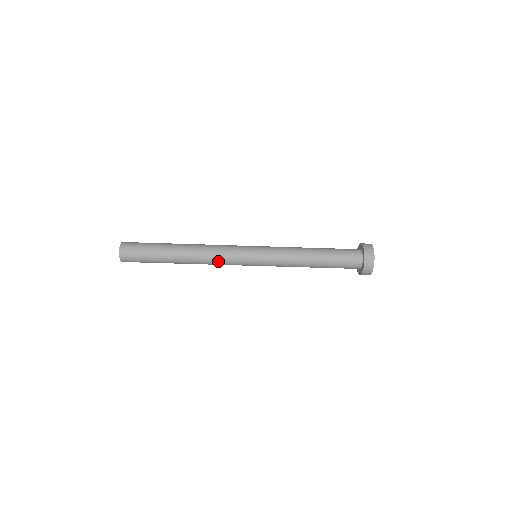
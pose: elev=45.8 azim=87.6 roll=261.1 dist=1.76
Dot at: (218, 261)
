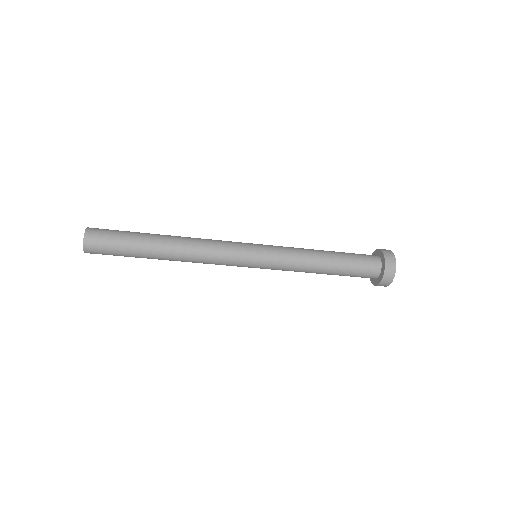
Dot at: (210, 263)
